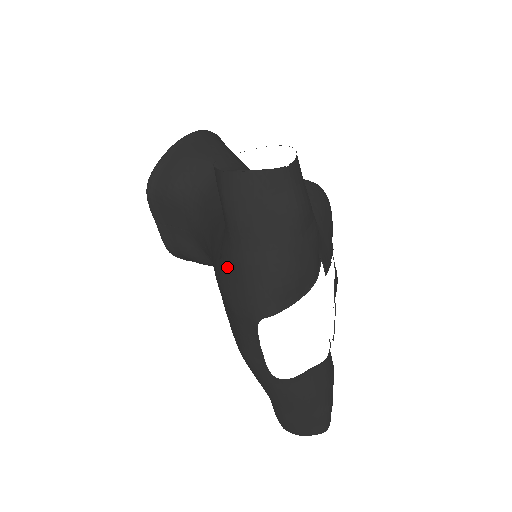
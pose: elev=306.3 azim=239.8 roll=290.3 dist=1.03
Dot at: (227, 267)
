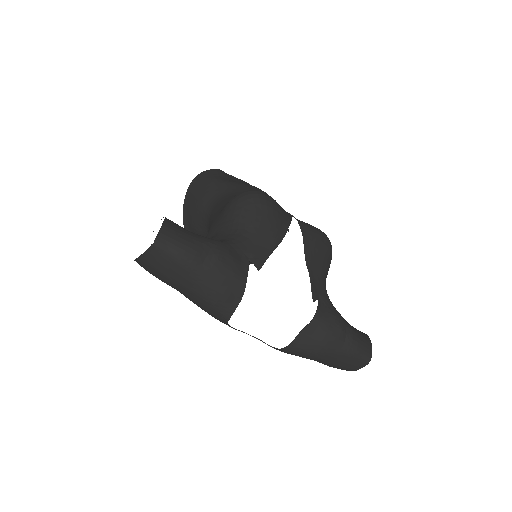
Dot at: occluded
